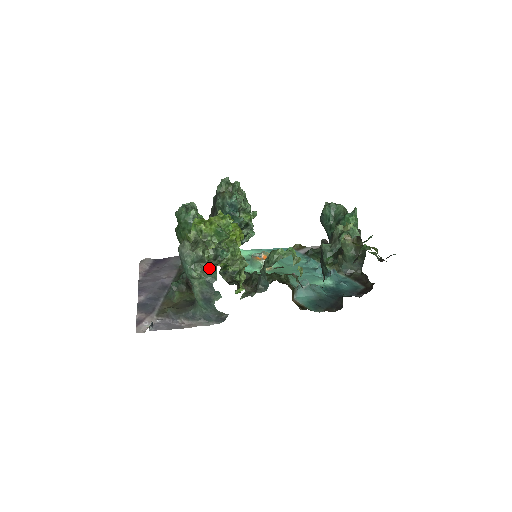
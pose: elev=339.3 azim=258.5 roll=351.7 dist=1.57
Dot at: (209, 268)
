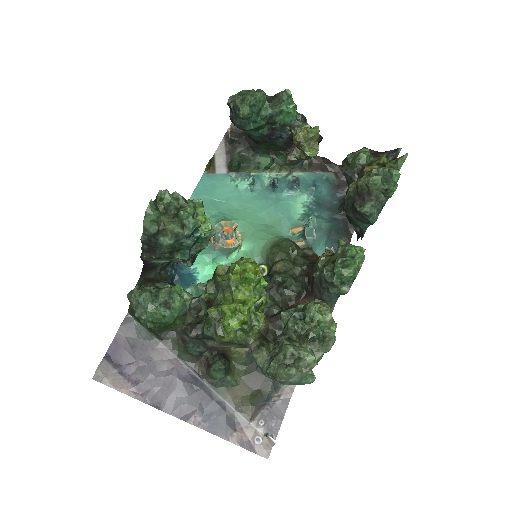
Dot at: (320, 359)
